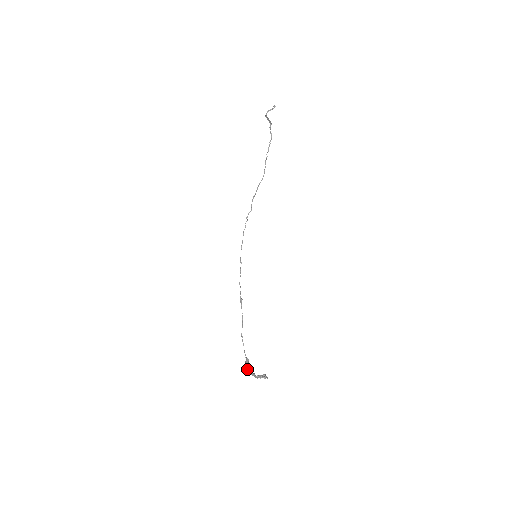
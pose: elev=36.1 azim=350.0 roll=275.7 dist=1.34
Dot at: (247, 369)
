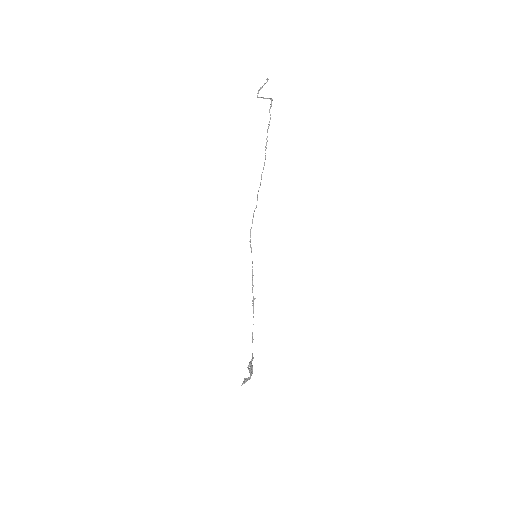
Dot at: (250, 369)
